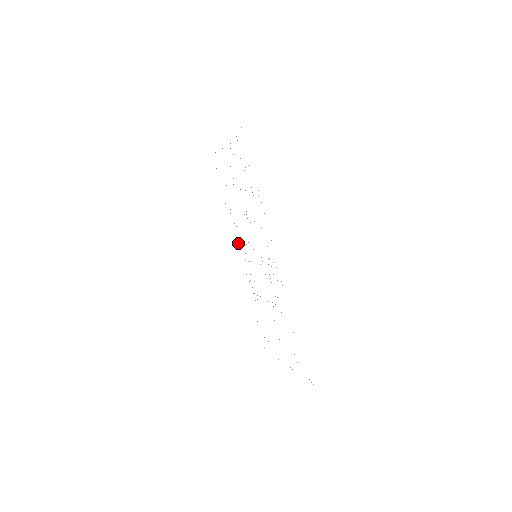
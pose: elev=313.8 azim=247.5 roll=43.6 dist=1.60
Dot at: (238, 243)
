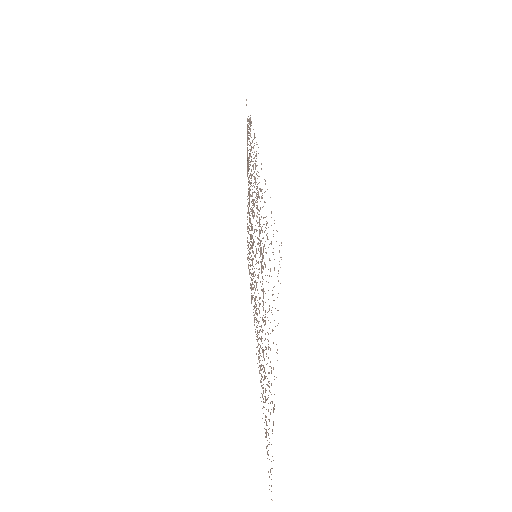
Dot at: occluded
